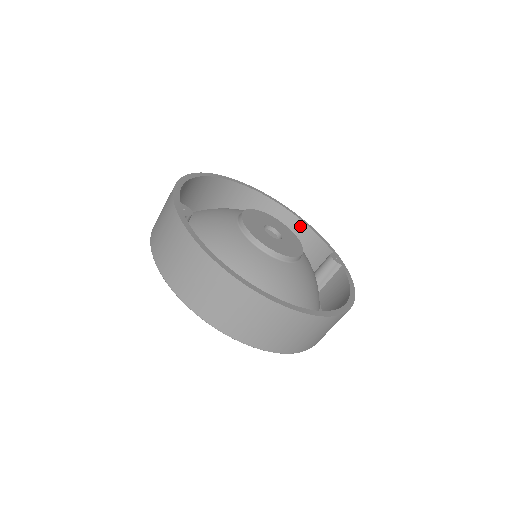
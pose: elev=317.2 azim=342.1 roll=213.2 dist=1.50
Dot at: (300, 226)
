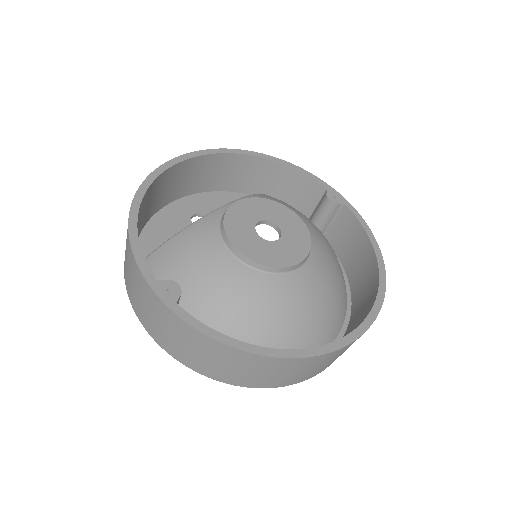
Dot at: (274, 167)
